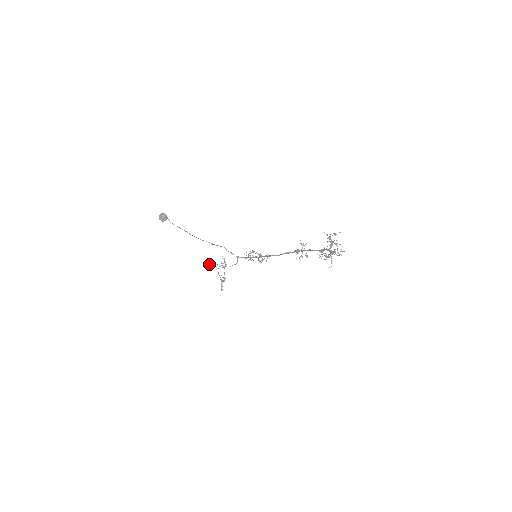
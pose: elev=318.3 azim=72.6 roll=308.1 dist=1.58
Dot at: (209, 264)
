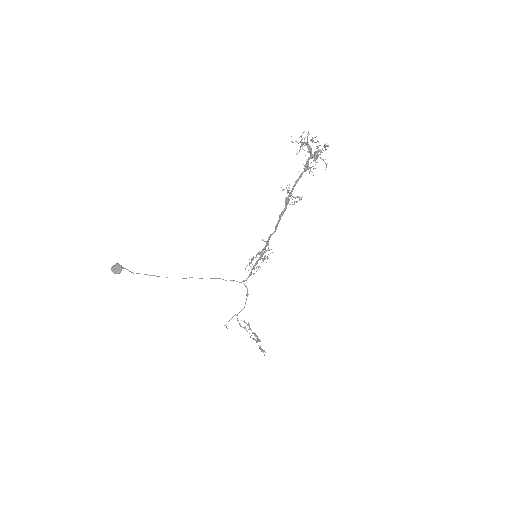
Dot at: occluded
